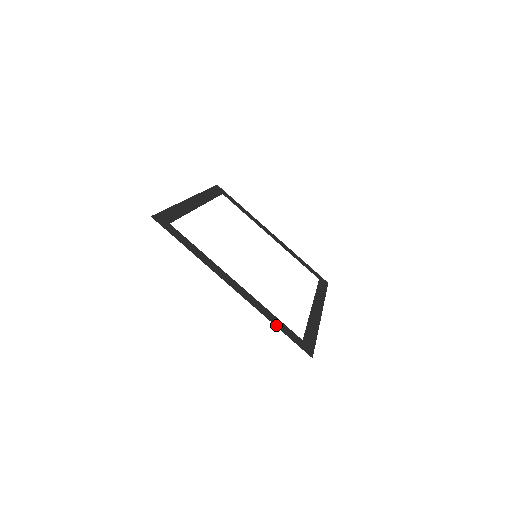
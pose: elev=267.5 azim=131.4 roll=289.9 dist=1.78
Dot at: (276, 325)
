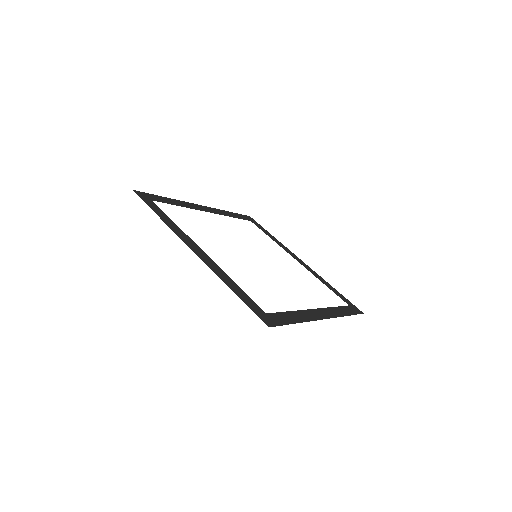
Dot at: (232, 289)
